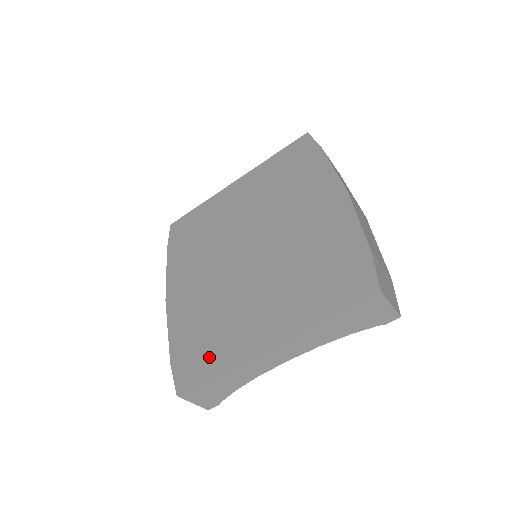
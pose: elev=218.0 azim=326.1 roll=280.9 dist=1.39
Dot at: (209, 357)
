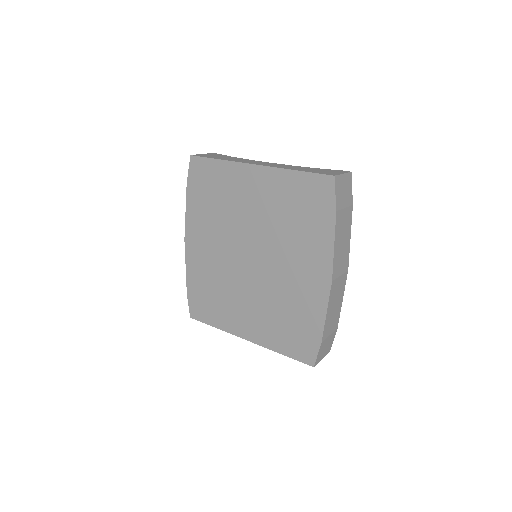
Dot at: (211, 313)
